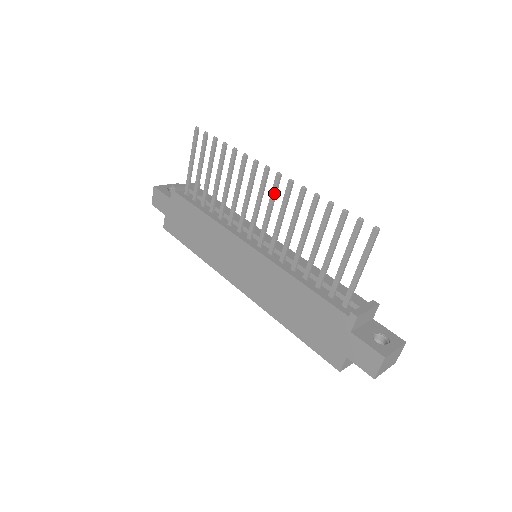
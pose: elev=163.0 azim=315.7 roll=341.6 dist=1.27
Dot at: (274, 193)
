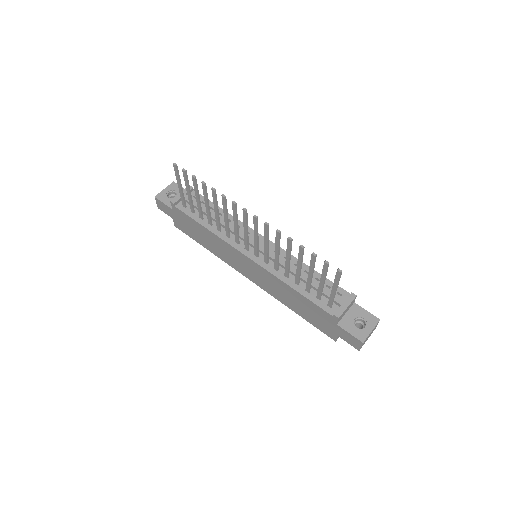
Dot at: (256, 228)
